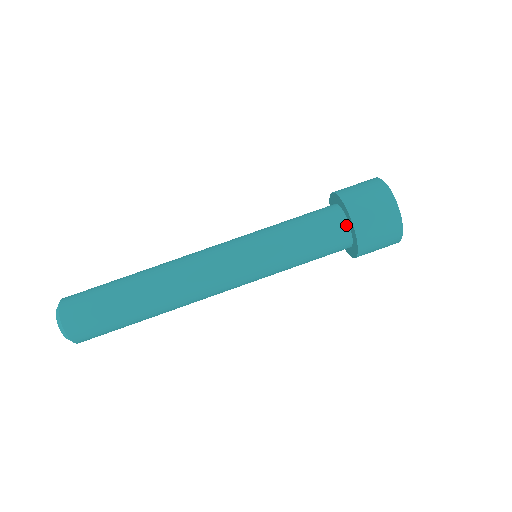
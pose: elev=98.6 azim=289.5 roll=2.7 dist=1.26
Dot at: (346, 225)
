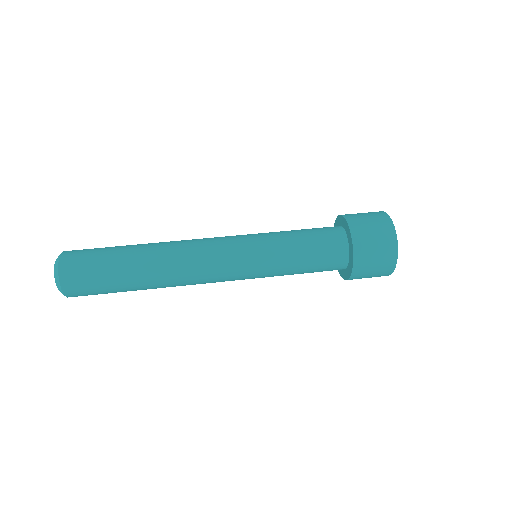
Dot at: (346, 249)
